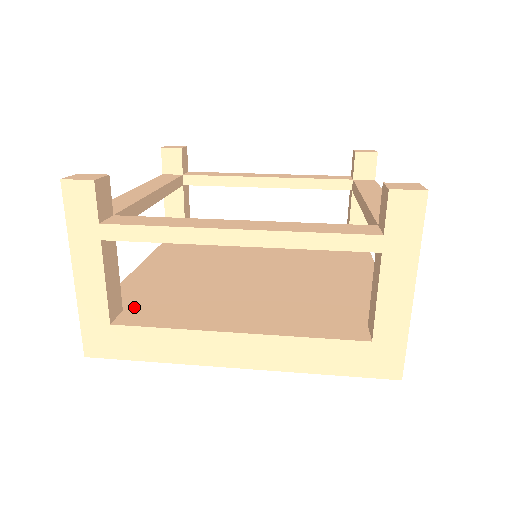
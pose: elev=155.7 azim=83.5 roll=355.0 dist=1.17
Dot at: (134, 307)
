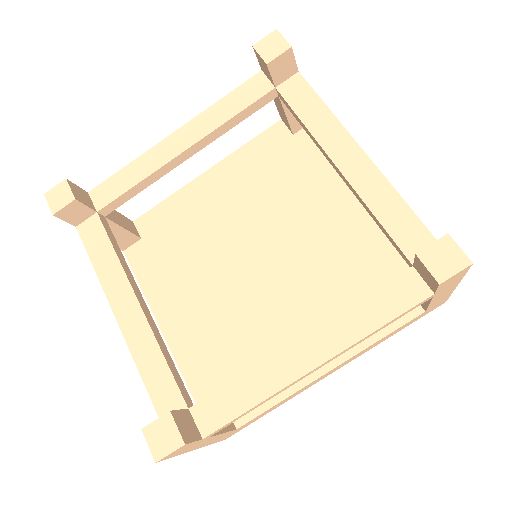
Dot at: (149, 240)
